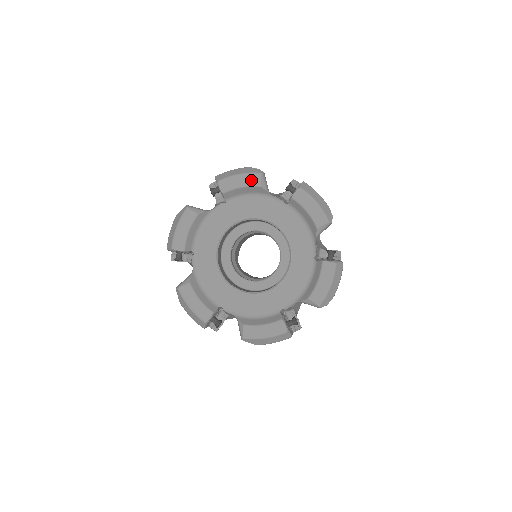
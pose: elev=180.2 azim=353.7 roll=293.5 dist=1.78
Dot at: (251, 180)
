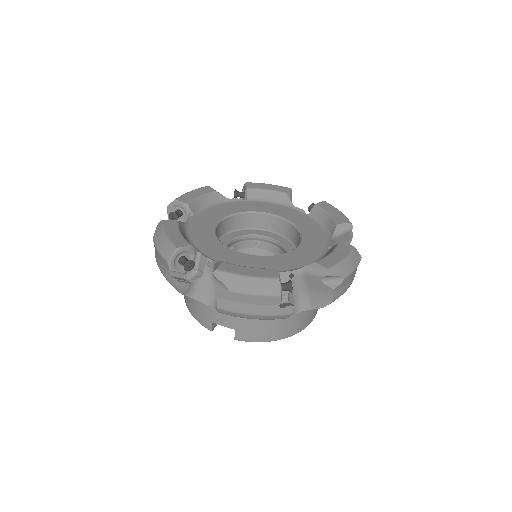
Dot at: (204, 191)
